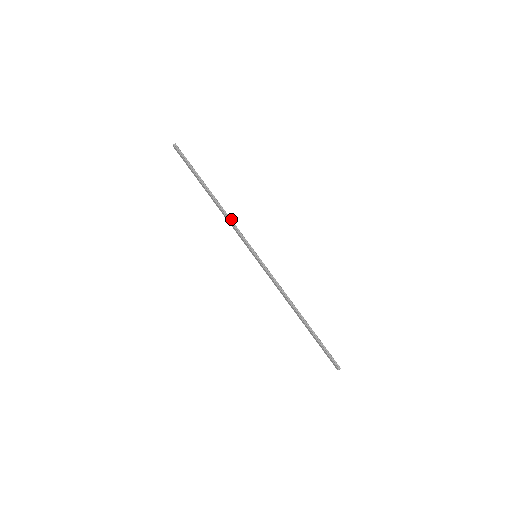
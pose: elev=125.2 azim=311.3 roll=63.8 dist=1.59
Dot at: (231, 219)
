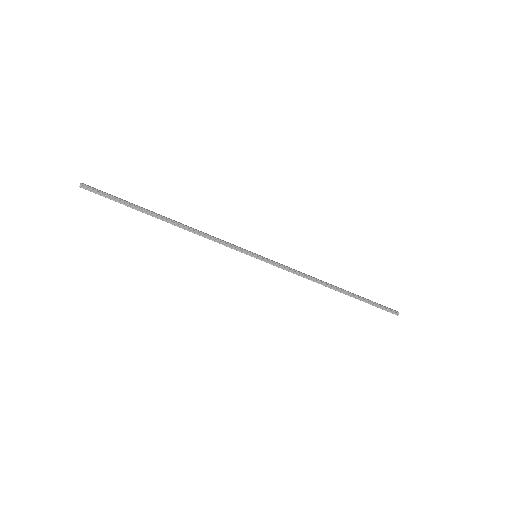
Dot at: (205, 234)
